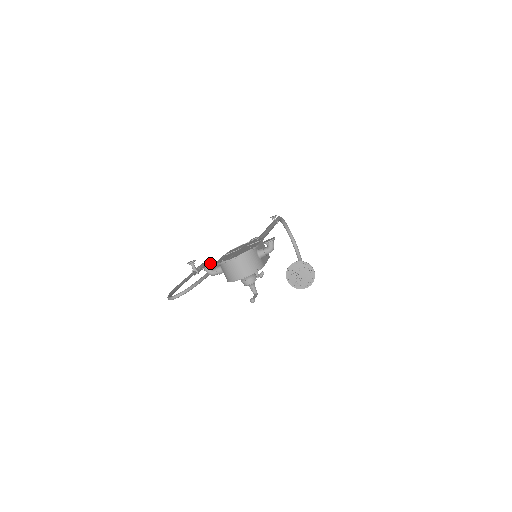
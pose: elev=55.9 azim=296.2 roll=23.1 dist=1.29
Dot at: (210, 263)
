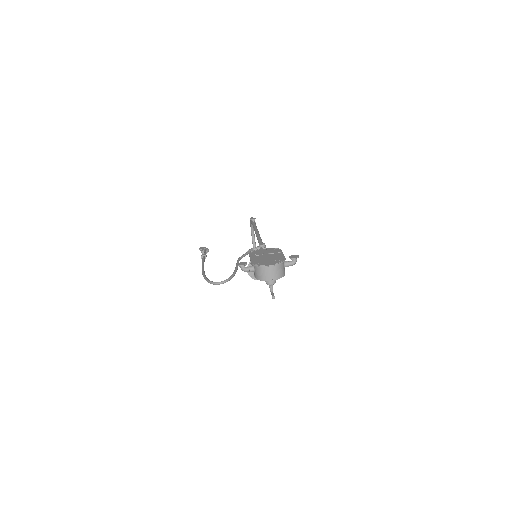
Dot at: occluded
